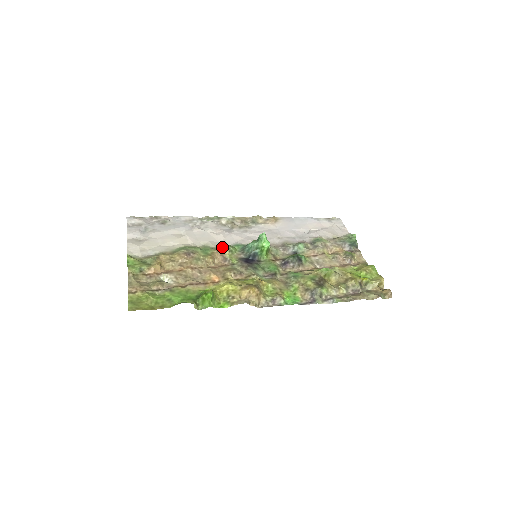
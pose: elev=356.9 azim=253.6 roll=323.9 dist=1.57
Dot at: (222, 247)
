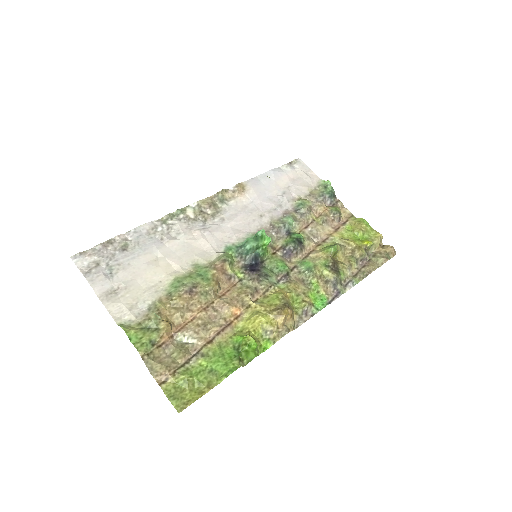
Dot at: (219, 262)
